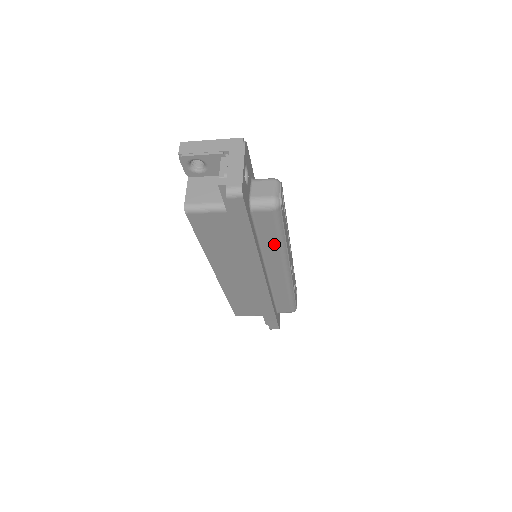
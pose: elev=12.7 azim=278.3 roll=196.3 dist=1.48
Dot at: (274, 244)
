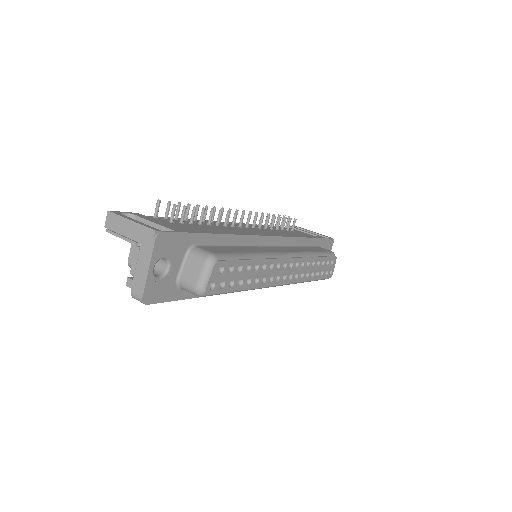
Dot at: occluded
